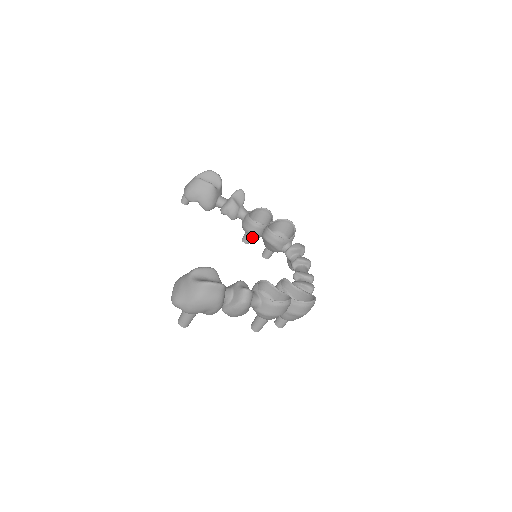
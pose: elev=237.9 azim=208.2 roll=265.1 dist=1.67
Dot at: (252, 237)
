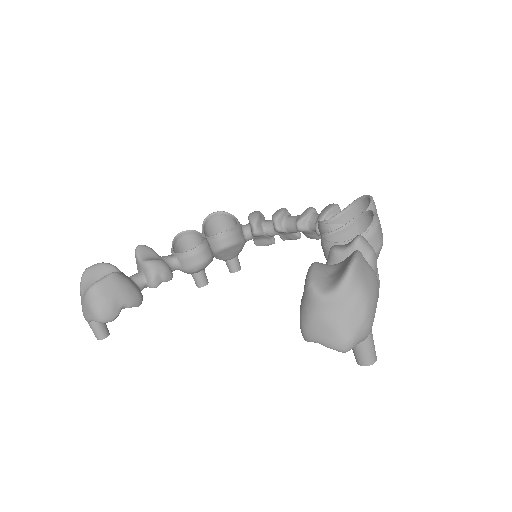
Dot at: (204, 271)
